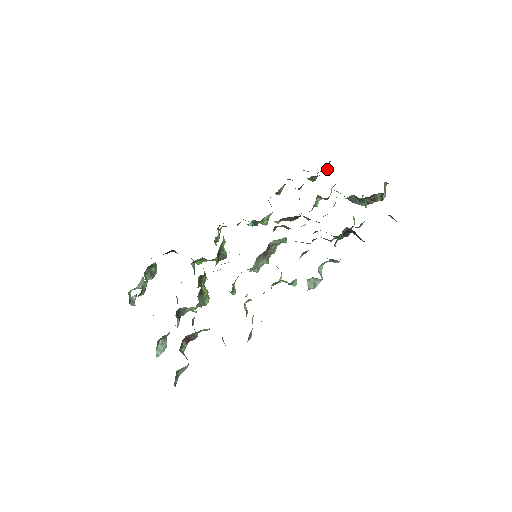
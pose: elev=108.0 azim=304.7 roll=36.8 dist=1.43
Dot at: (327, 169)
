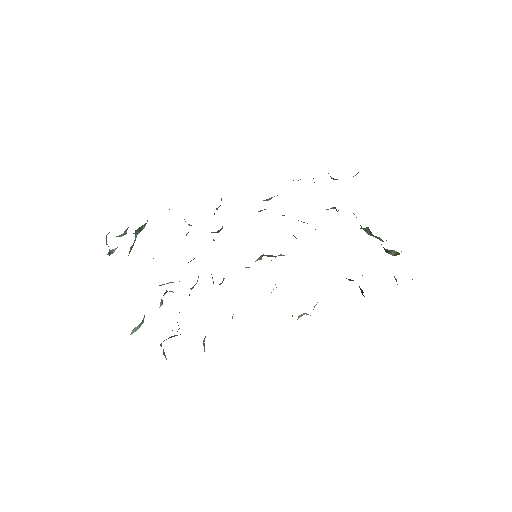
Dot at: (353, 176)
